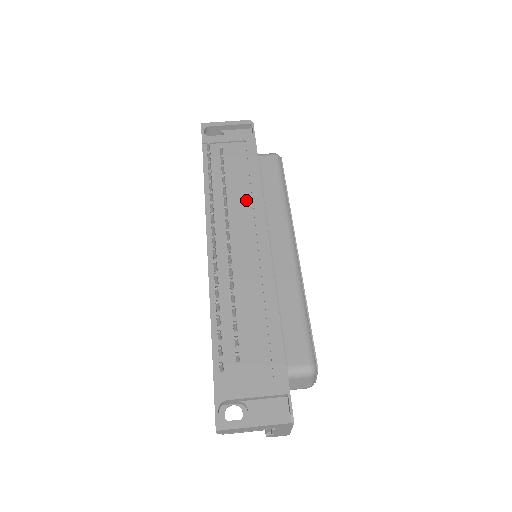
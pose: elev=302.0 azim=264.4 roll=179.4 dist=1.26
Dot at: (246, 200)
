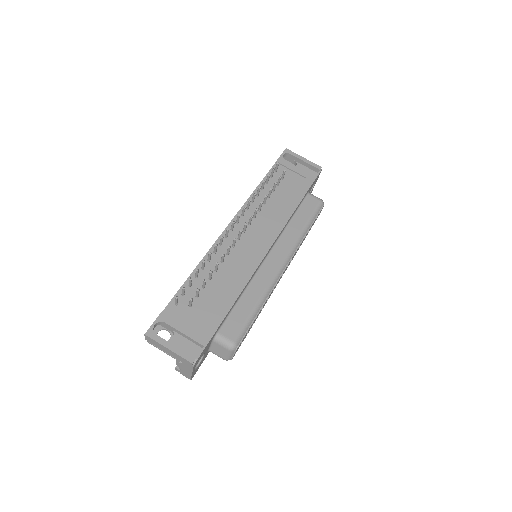
Dot at: (275, 215)
